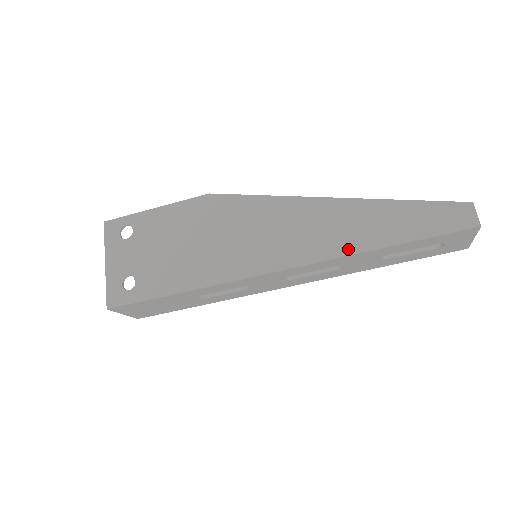
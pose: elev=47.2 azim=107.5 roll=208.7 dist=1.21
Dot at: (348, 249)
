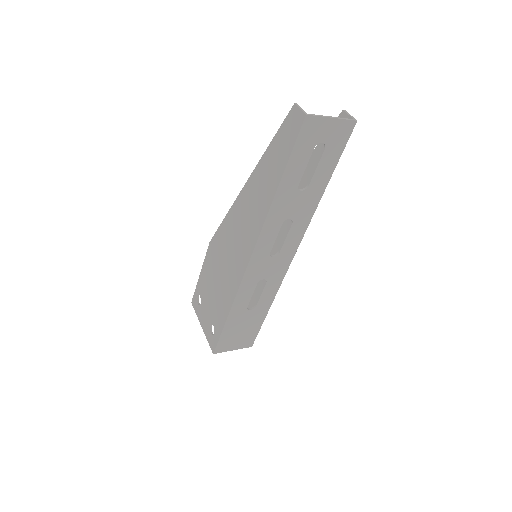
Dot at: (265, 209)
